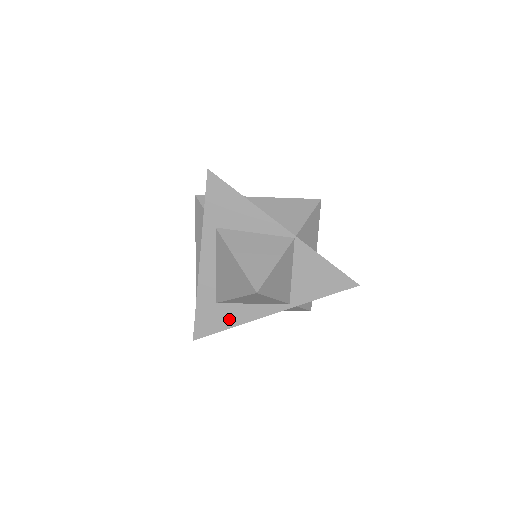
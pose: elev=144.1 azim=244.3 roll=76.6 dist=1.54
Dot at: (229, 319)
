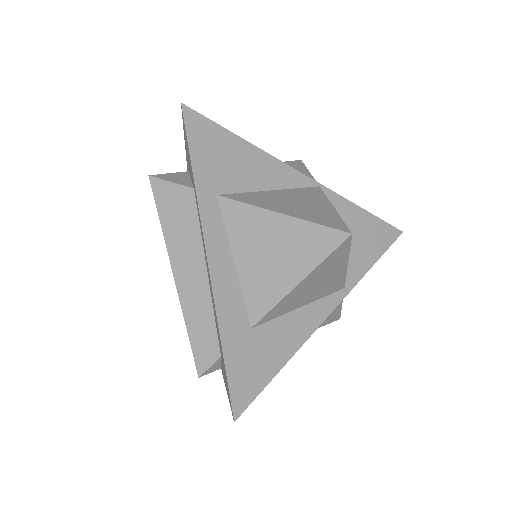
Dot at: (278, 349)
